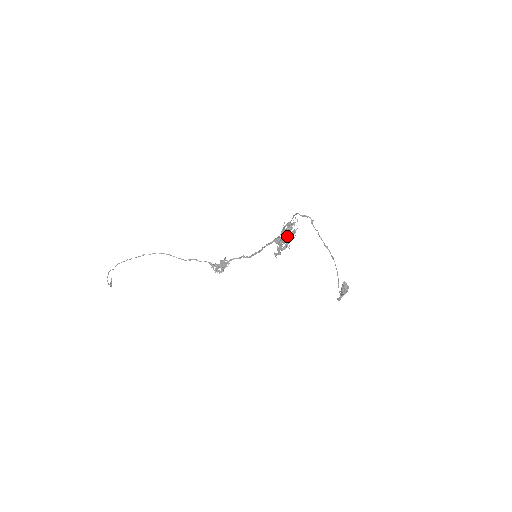
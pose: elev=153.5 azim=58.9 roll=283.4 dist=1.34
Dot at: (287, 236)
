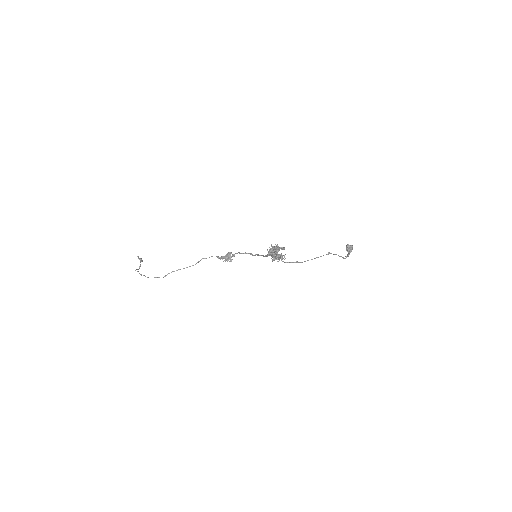
Dot at: (278, 261)
